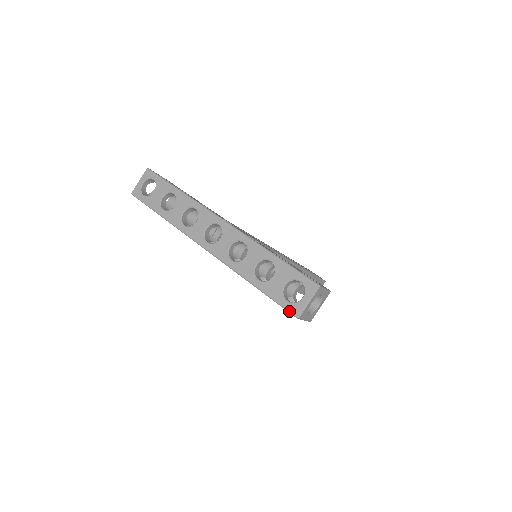
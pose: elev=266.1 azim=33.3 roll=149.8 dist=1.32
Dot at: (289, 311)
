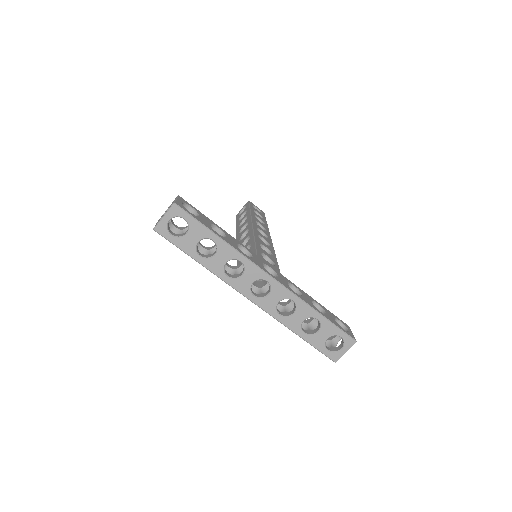
Dot at: (329, 358)
